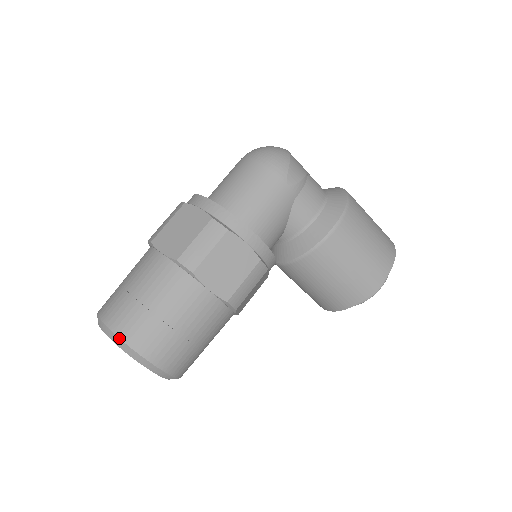
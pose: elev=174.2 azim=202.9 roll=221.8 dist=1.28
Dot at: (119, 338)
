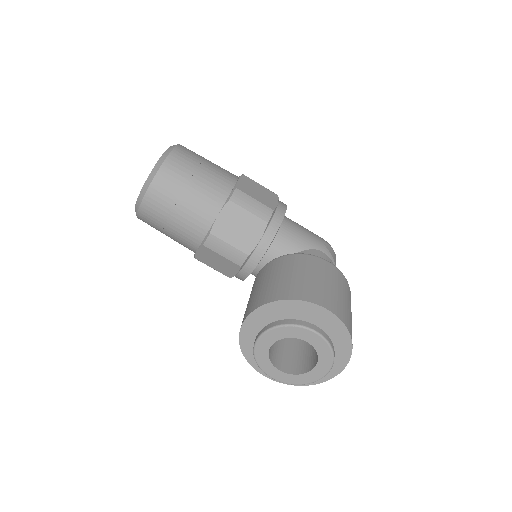
Dot at: occluded
